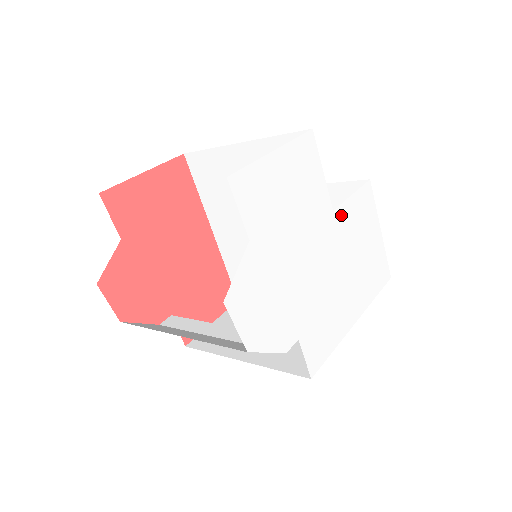
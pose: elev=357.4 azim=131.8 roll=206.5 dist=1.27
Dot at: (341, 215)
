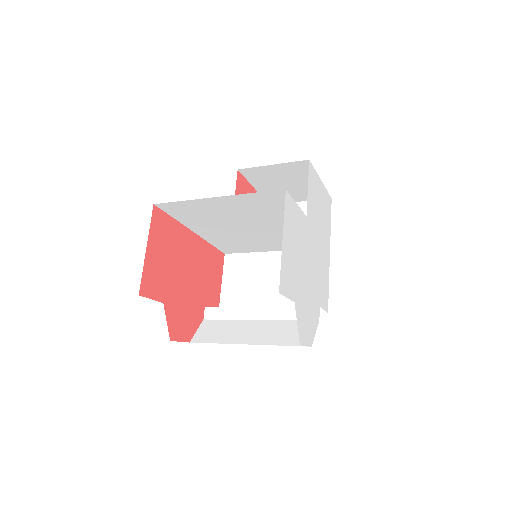
Dot at: (309, 211)
